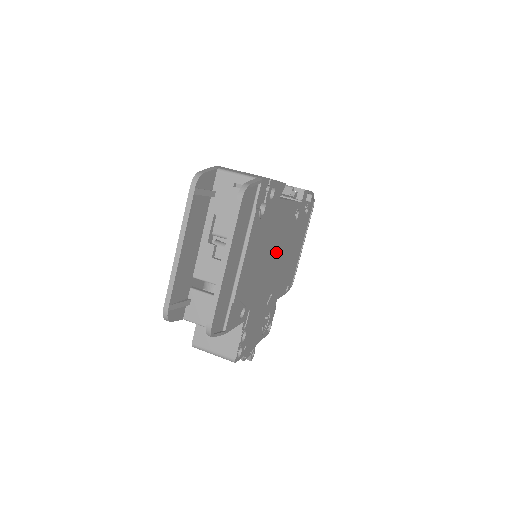
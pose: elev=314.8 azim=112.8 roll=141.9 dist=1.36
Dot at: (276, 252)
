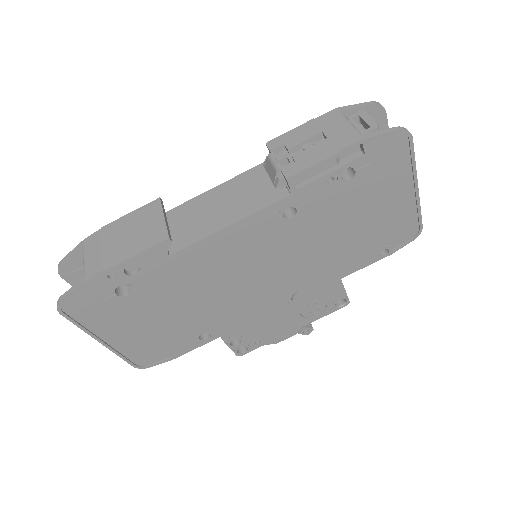
Dot at: (247, 273)
